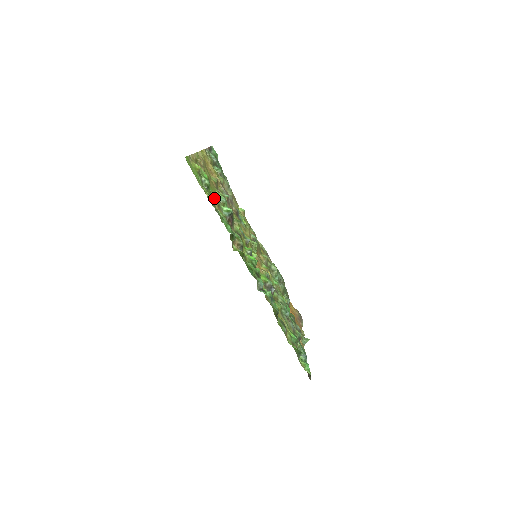
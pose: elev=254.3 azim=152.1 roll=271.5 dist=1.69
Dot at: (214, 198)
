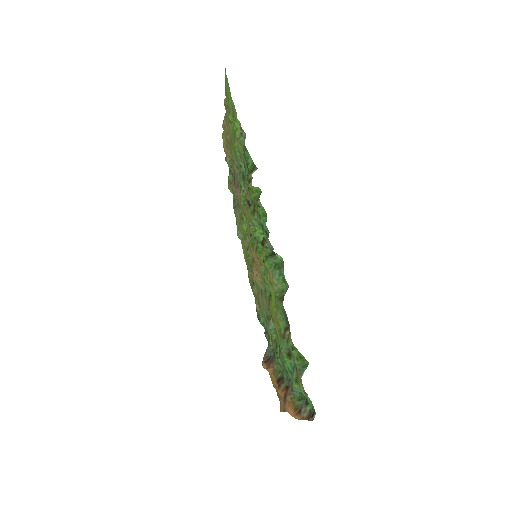
Dot at: occluded
